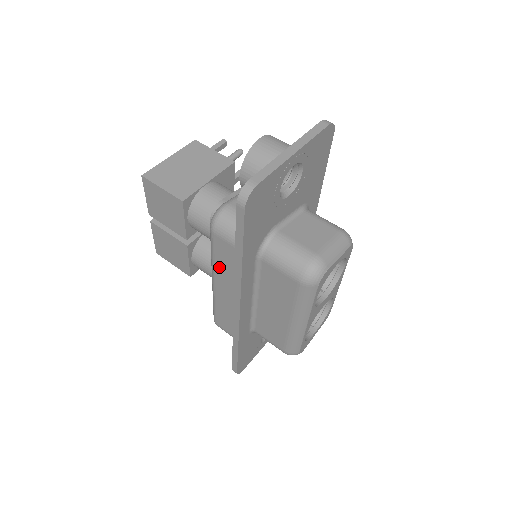
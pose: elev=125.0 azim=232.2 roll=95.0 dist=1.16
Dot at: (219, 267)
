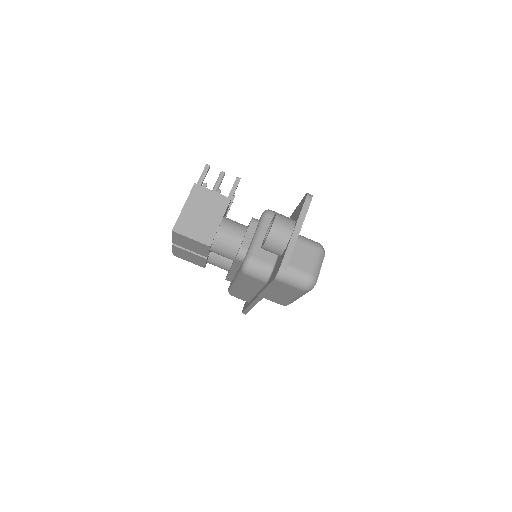
Dot at: (244, 283)
